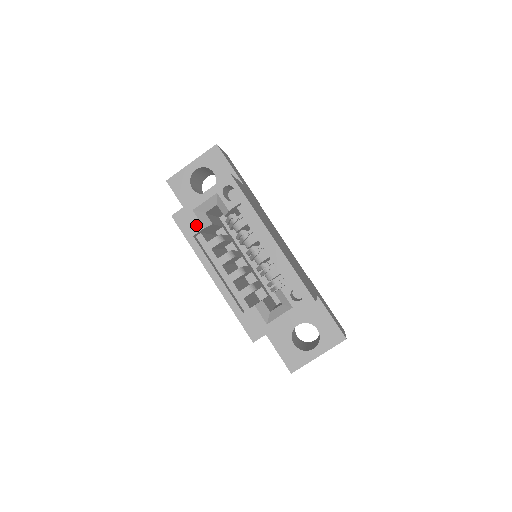
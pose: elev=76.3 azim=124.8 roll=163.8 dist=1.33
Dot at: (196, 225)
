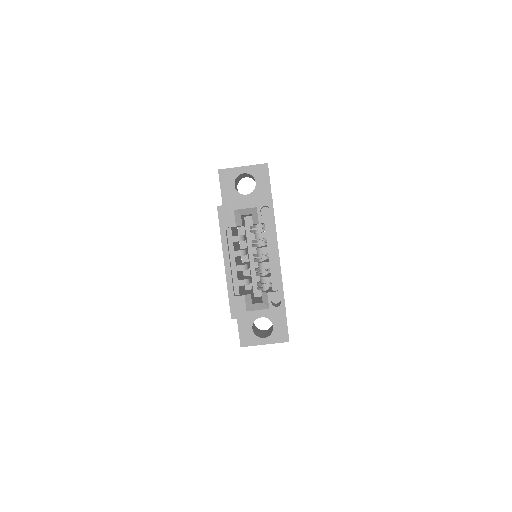
Dot at: (231, 221)
